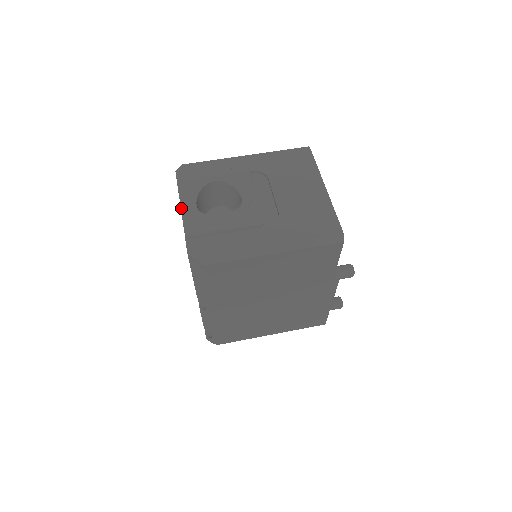
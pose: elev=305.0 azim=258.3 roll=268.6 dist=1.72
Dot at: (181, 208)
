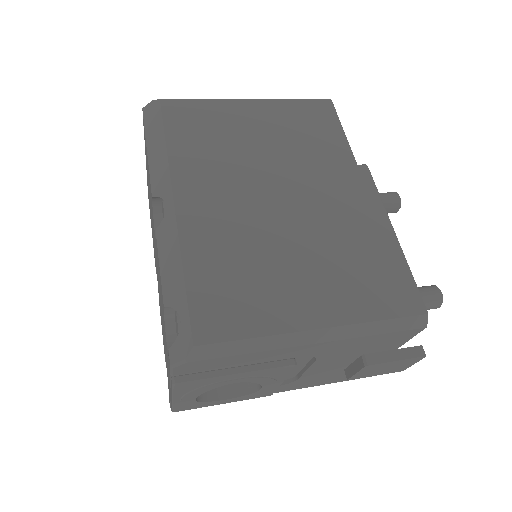
Dot at: occluded
